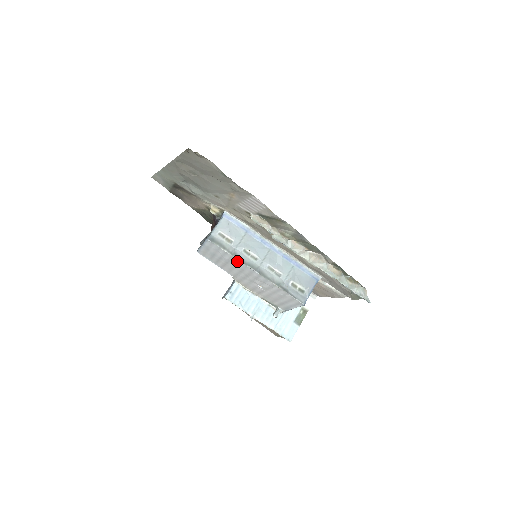
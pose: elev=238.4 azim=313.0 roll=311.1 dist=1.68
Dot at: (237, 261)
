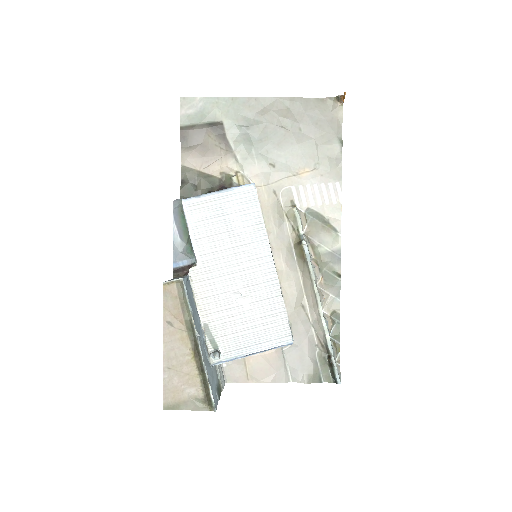
Dot at: (261, 235)
